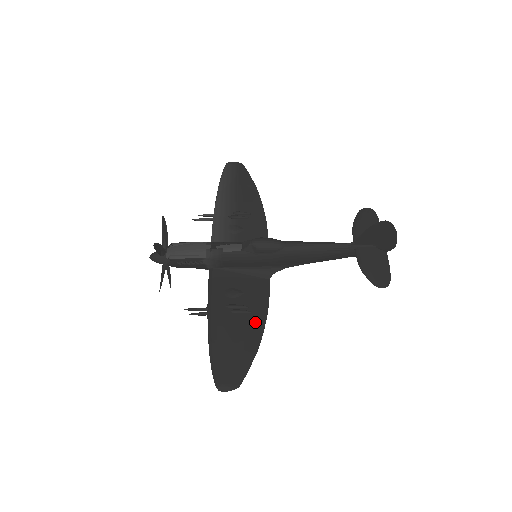
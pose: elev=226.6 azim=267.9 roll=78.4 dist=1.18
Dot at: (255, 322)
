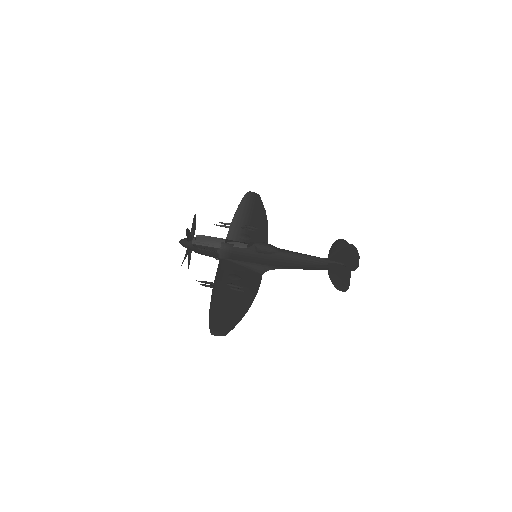
Dot at: (246, 298)
